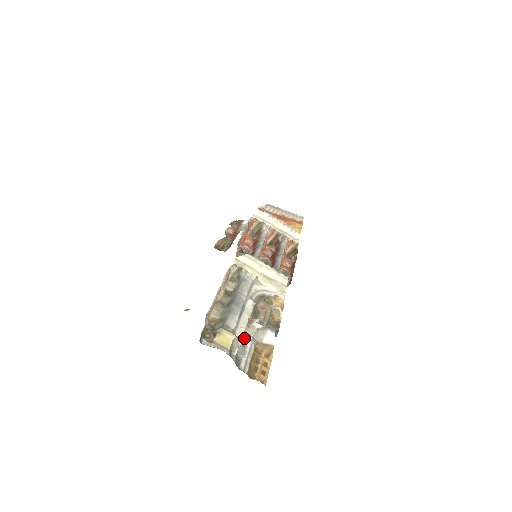
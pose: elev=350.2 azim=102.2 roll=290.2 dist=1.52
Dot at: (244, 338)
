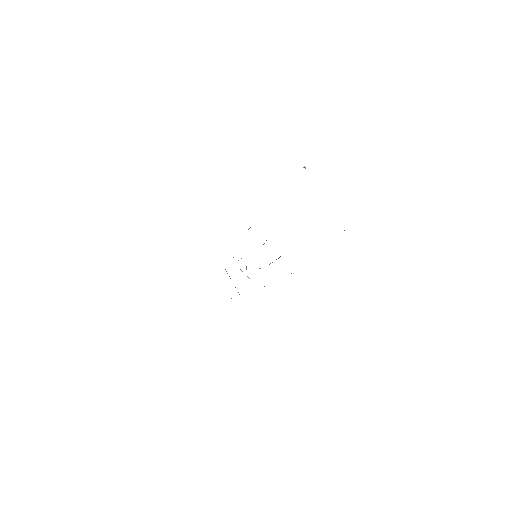
Dot at: occluded
